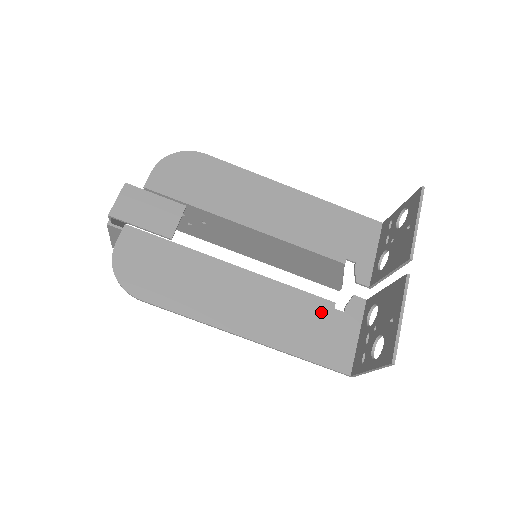
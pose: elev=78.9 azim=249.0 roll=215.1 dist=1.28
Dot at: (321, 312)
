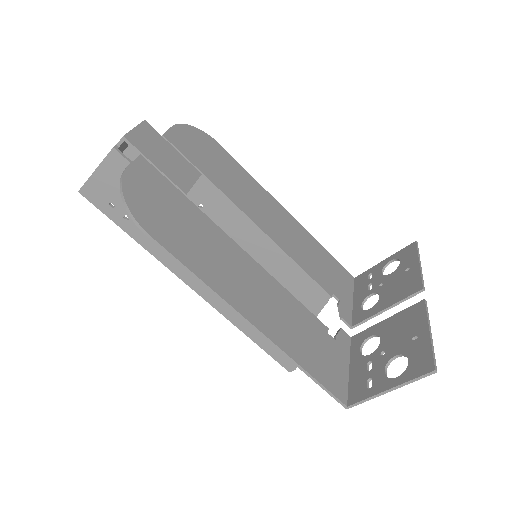
Dot at: (318, 331)
